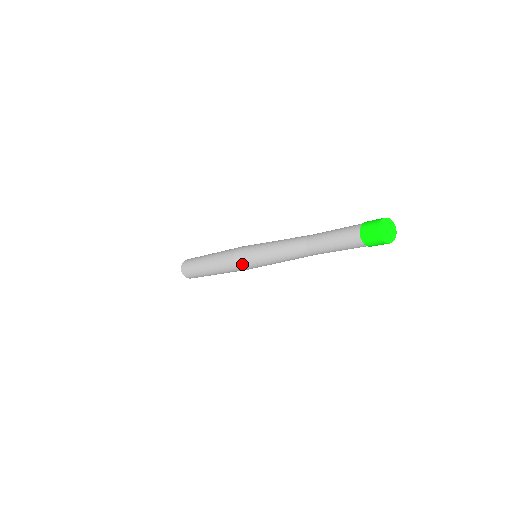
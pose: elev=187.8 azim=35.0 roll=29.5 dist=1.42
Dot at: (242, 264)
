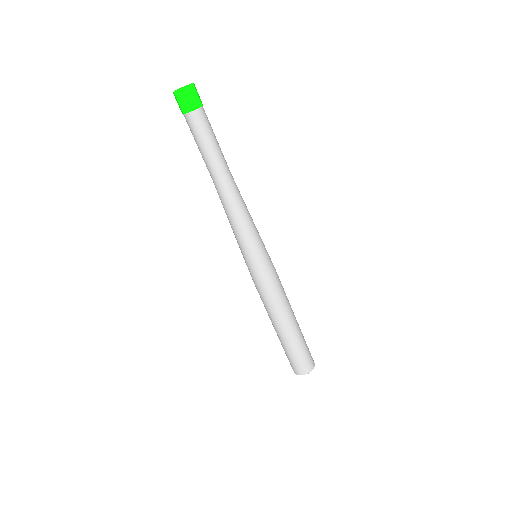
Dot at: occluded
